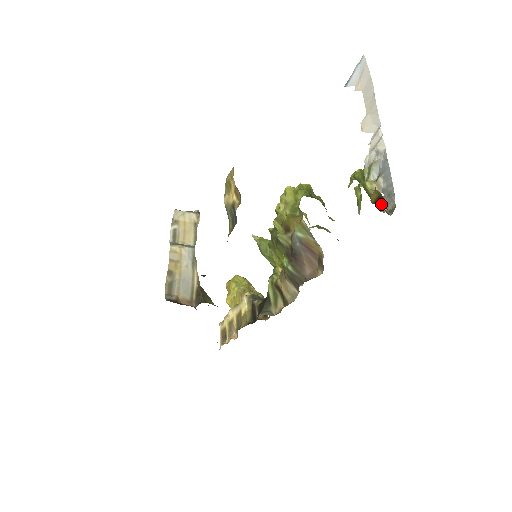
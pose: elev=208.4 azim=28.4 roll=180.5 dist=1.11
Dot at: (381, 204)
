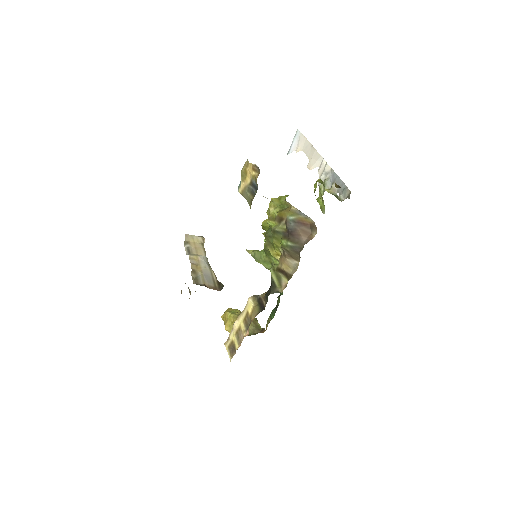
Dot at: (339, 198)
